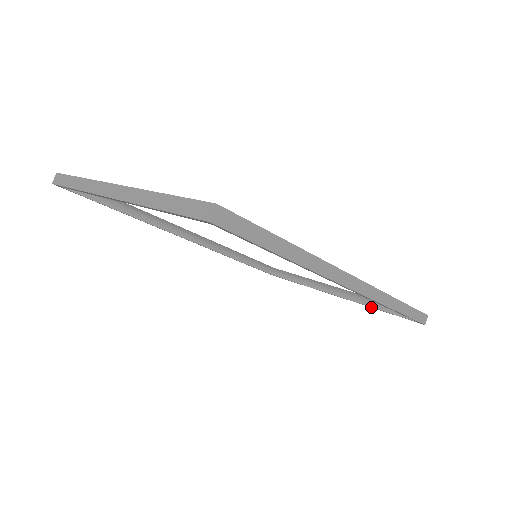
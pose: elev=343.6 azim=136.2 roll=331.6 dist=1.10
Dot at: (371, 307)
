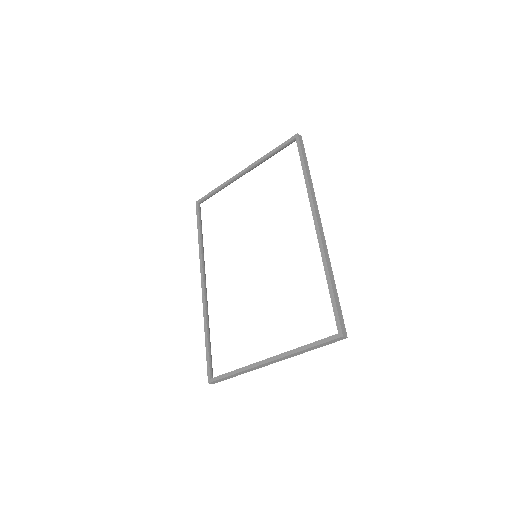
Dot at: (299, 349)
